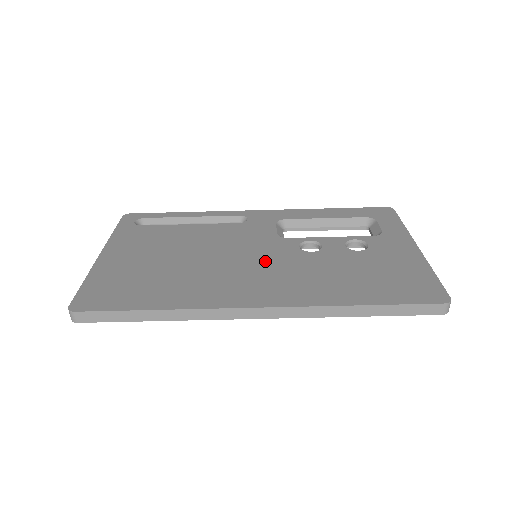
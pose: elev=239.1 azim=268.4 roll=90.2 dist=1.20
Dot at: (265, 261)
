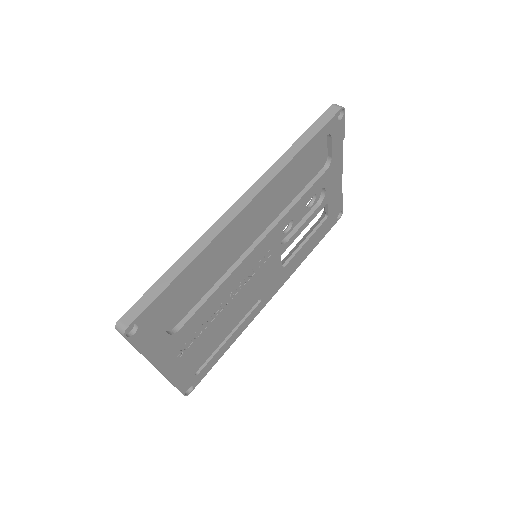
Dot at: occluded
